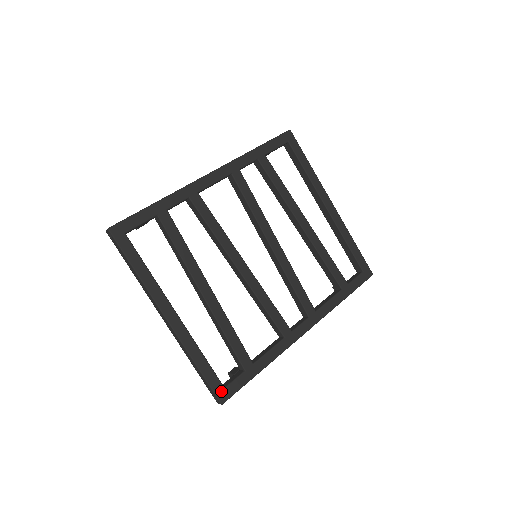
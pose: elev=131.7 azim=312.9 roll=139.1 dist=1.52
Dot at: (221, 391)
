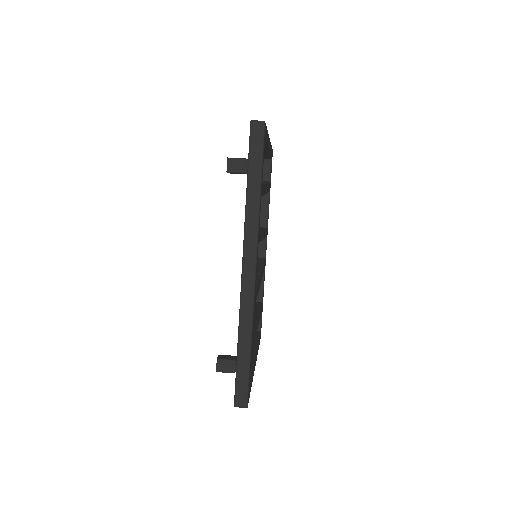
Dot at: occluded
